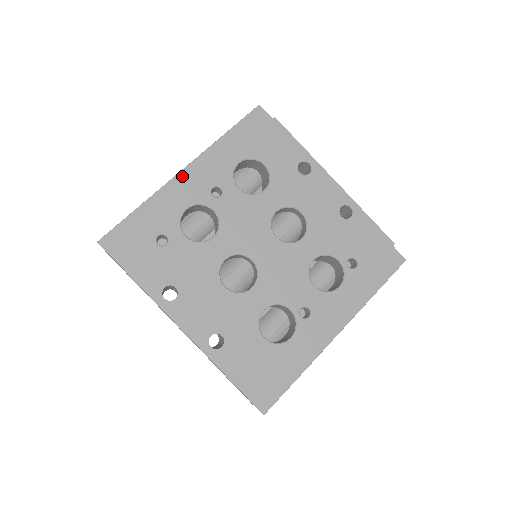
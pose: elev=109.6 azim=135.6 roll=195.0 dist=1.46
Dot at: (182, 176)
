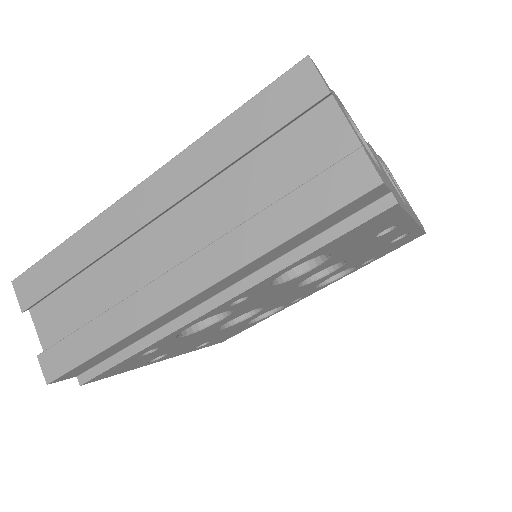
Dot at: (183, 306)
